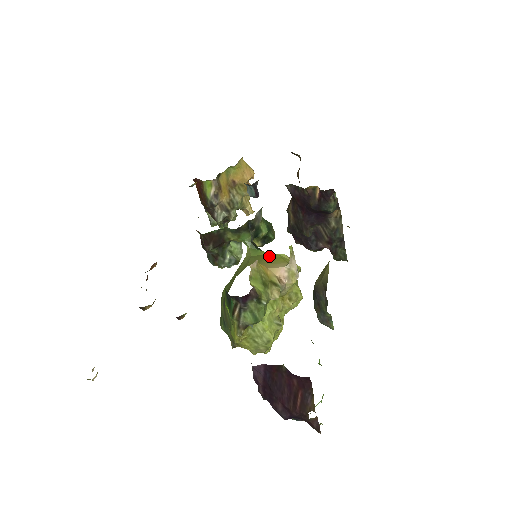
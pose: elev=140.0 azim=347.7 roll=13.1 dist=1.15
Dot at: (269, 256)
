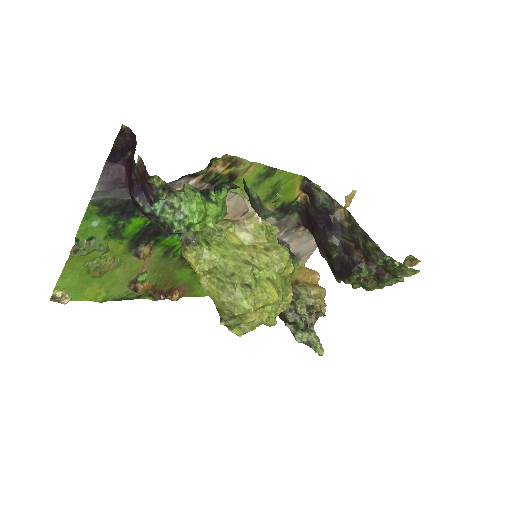
Dot at: occluded
